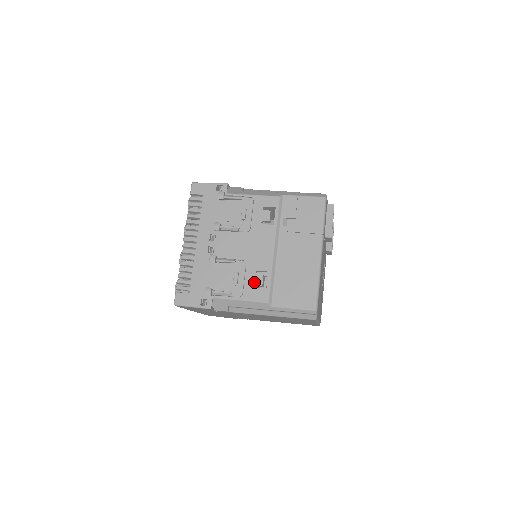
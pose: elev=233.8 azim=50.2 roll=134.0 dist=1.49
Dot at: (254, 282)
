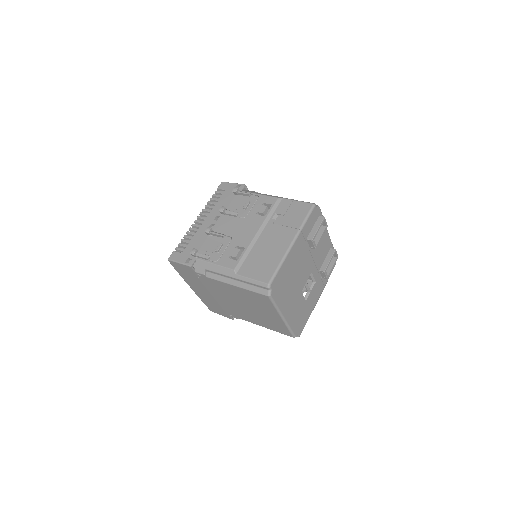
Dot at: (231, 253)
